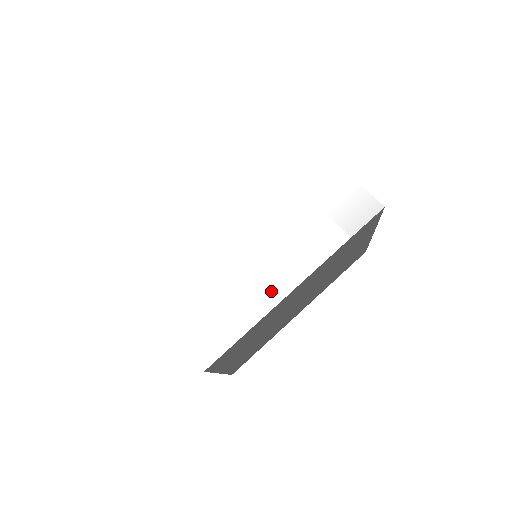
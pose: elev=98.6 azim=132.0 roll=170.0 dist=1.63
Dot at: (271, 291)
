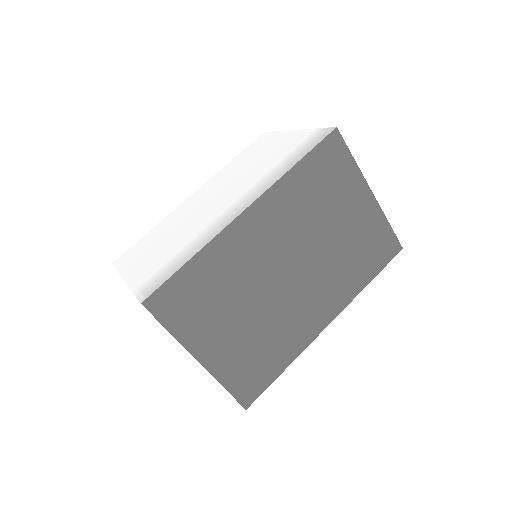
Dot at: (221, 223)
